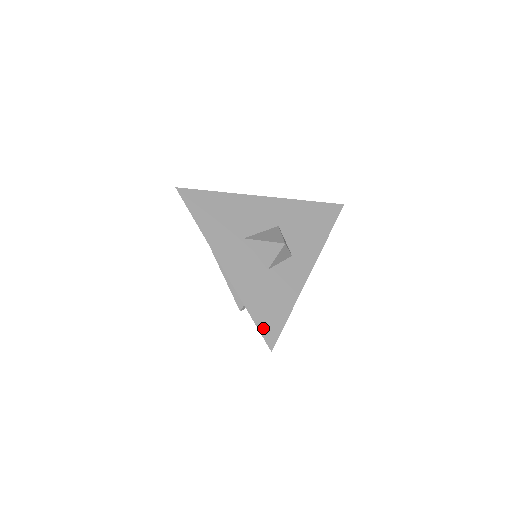
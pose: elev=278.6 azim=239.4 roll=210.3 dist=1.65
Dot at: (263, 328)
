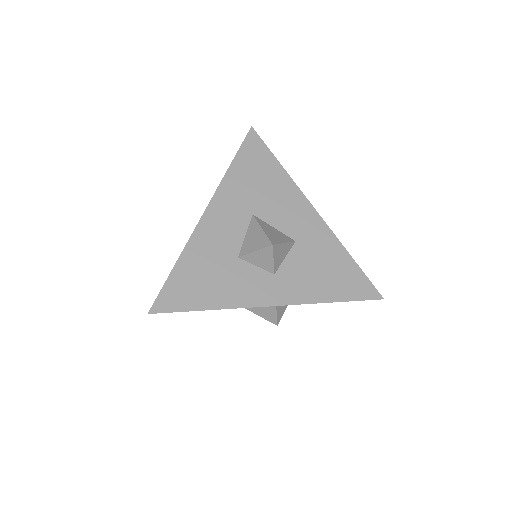
Dot at: (169, 289)
